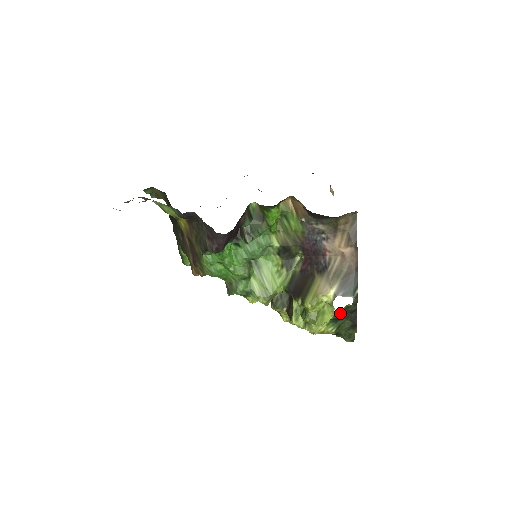
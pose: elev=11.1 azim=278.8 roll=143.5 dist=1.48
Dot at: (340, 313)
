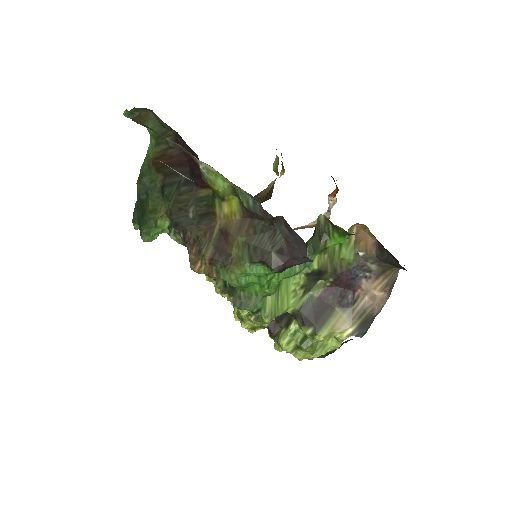
Dot at: occluded
